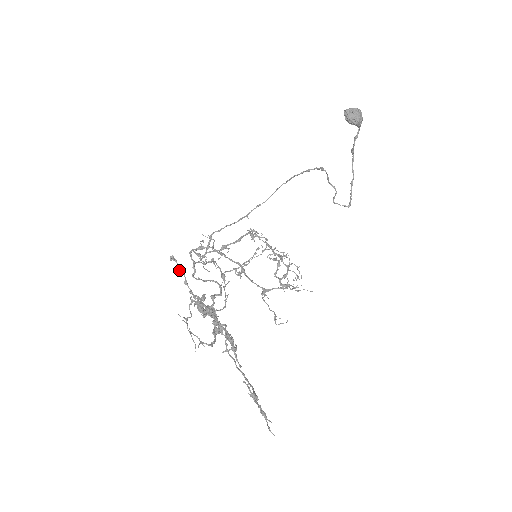
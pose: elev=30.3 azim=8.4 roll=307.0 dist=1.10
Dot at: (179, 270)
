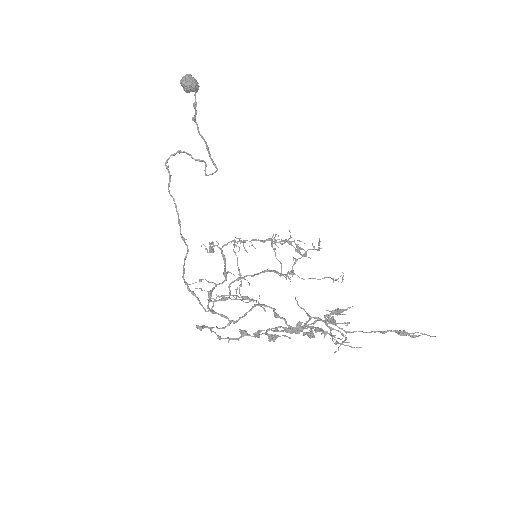
Dot at: (224, 328)
